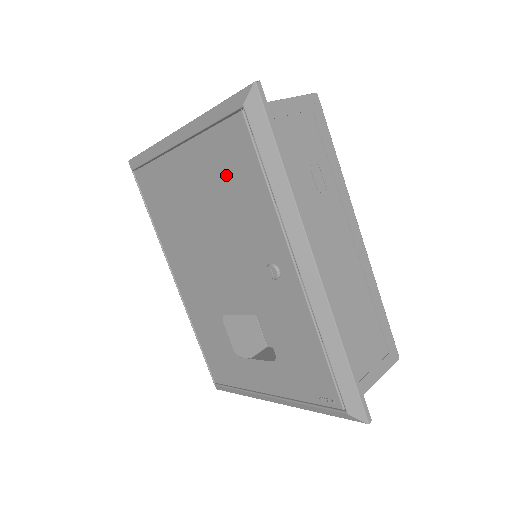
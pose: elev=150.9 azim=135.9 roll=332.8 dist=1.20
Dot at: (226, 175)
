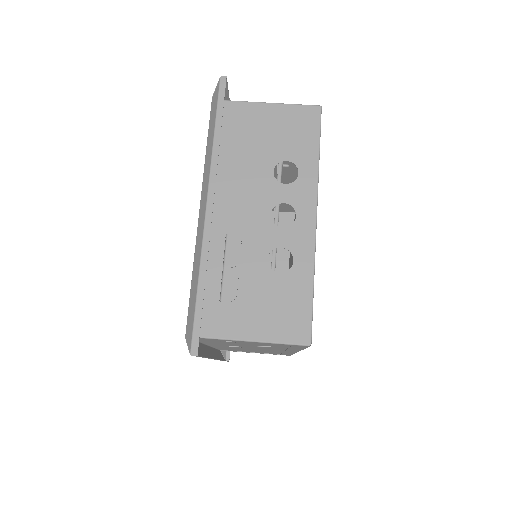
Dot at: occluded
